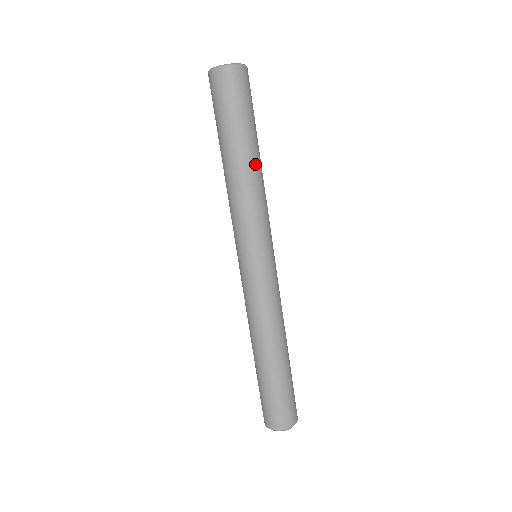
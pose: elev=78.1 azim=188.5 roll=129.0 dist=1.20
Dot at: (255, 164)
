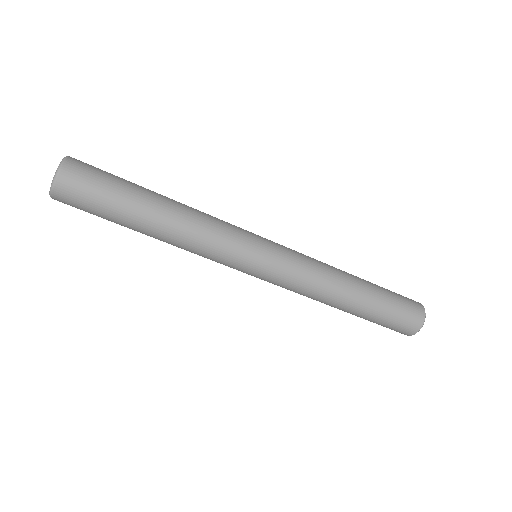
Dot at: (159, 234)
